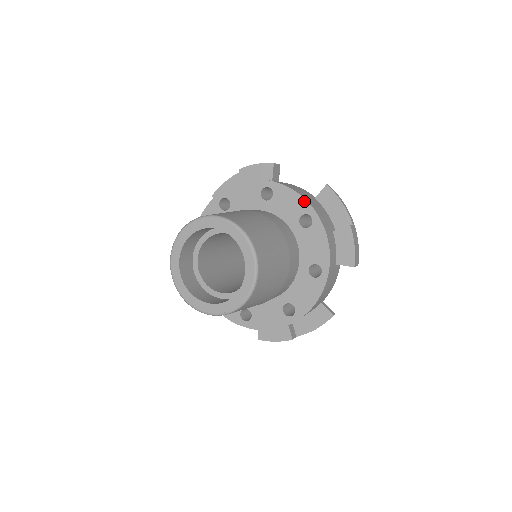
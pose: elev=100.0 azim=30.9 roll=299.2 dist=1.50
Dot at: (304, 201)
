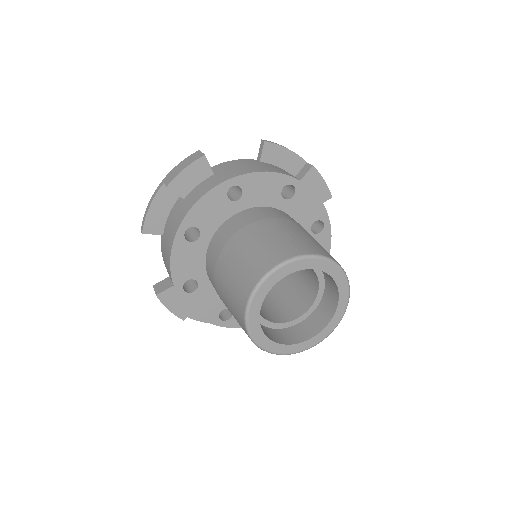
Dot at: occluded
